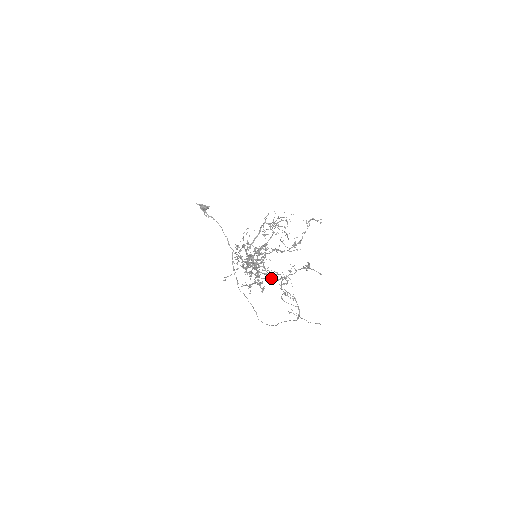
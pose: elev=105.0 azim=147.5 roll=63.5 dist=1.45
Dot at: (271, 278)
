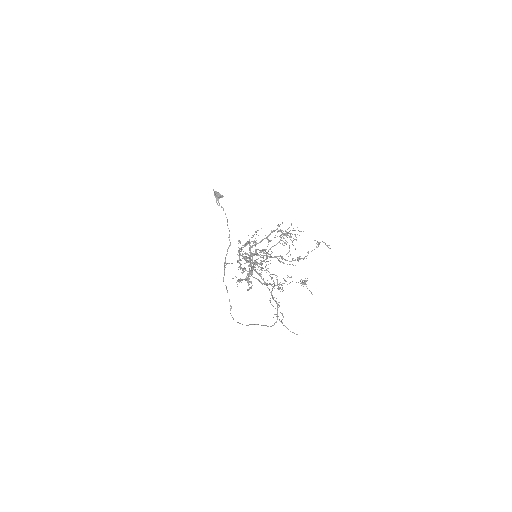
Dot at: occluded
